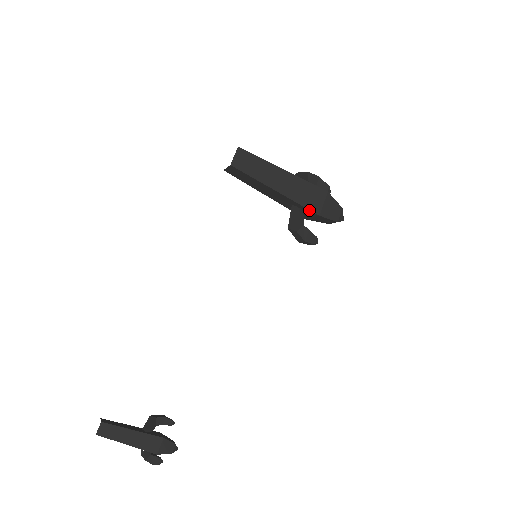
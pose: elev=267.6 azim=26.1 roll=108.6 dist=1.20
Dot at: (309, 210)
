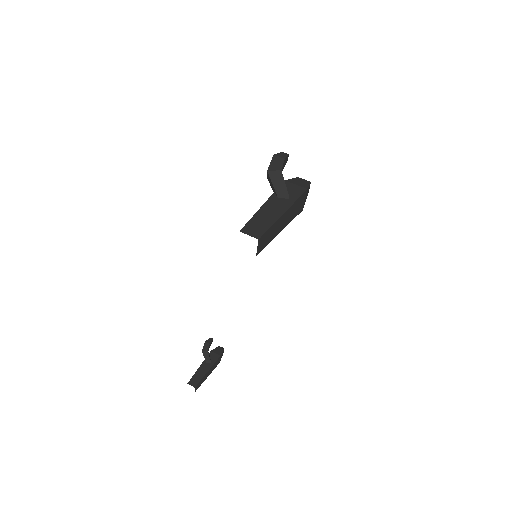
Dot at: (297, 214)
